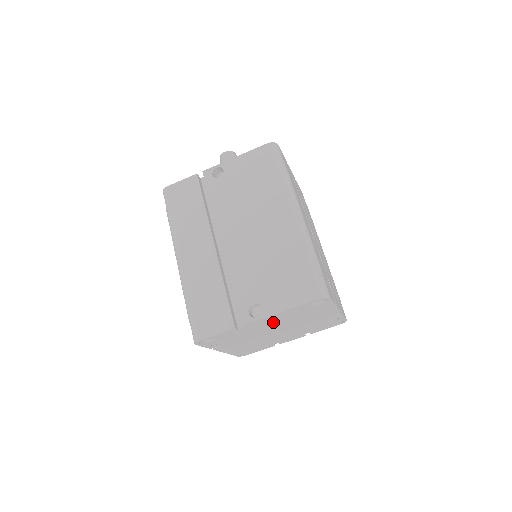
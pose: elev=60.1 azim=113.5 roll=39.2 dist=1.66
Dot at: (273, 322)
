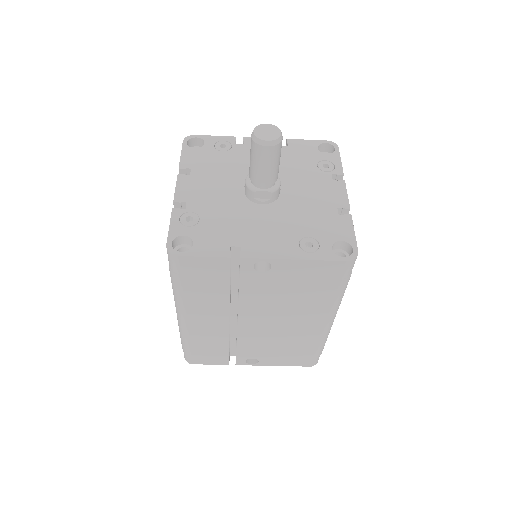
Dot at: occluded
